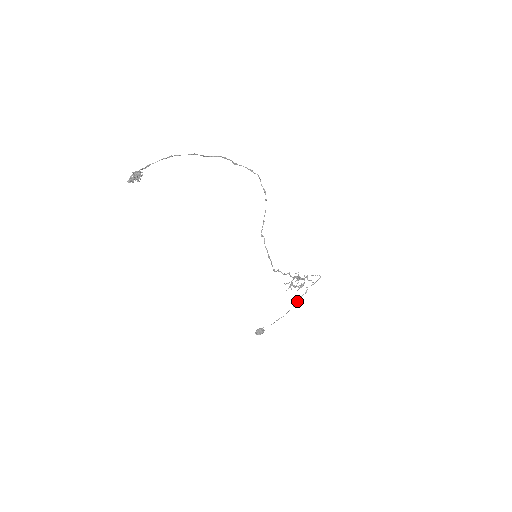
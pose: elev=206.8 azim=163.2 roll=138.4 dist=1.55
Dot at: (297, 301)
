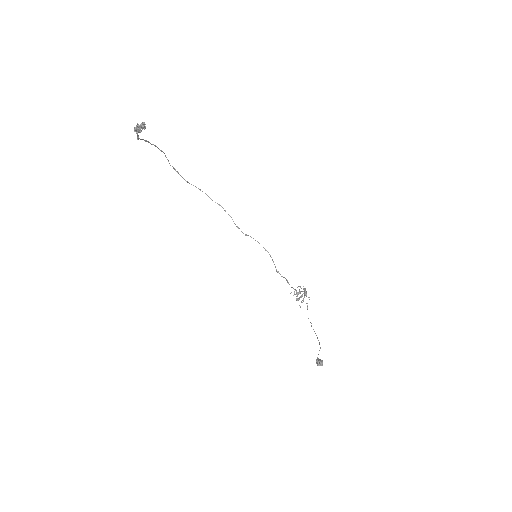
Dot at: occluded
